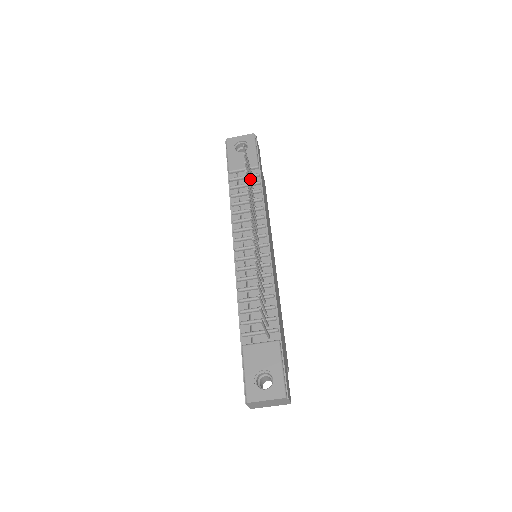
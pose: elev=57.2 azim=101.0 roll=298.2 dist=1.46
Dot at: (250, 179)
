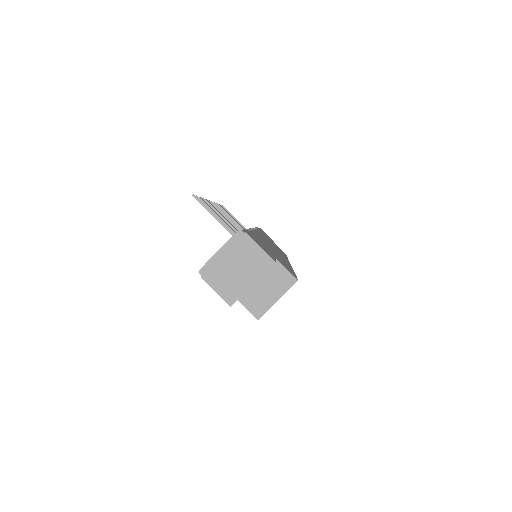
Dot at: (239, 223)
